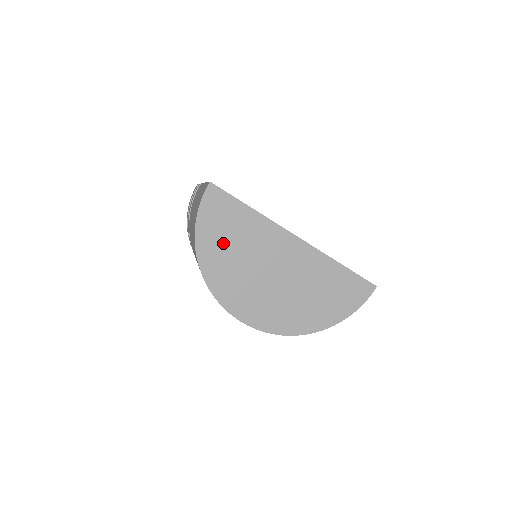
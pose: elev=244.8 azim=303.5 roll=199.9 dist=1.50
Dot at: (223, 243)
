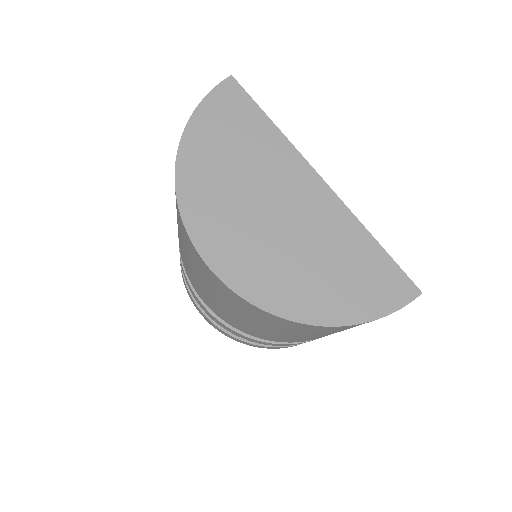
Dot at: (220, 147)
